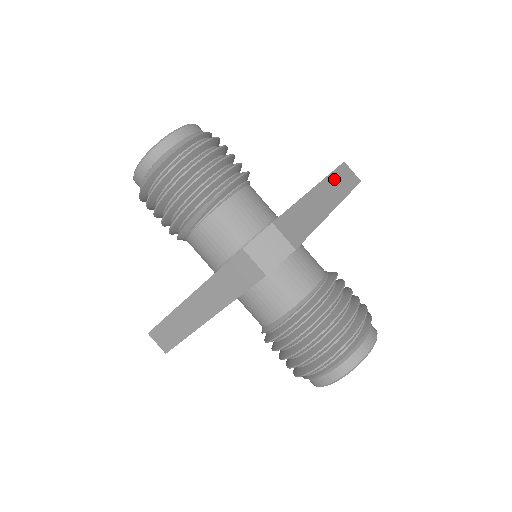
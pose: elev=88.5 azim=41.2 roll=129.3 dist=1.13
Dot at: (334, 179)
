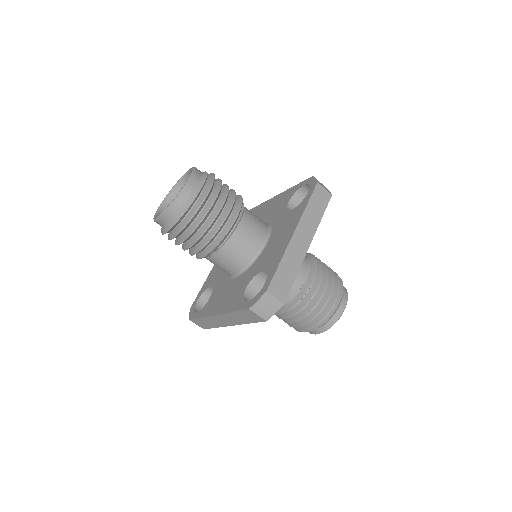
Dot at: (309, 211)
